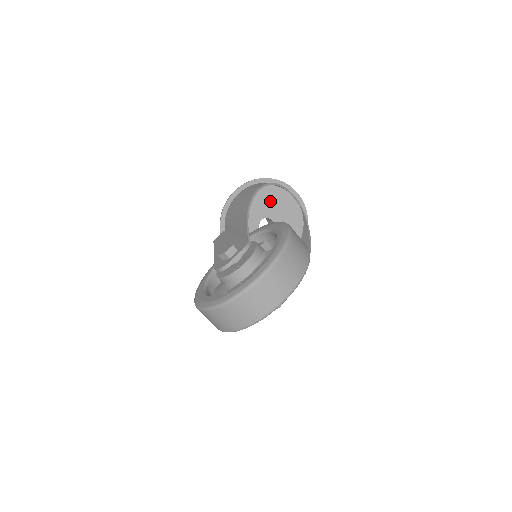
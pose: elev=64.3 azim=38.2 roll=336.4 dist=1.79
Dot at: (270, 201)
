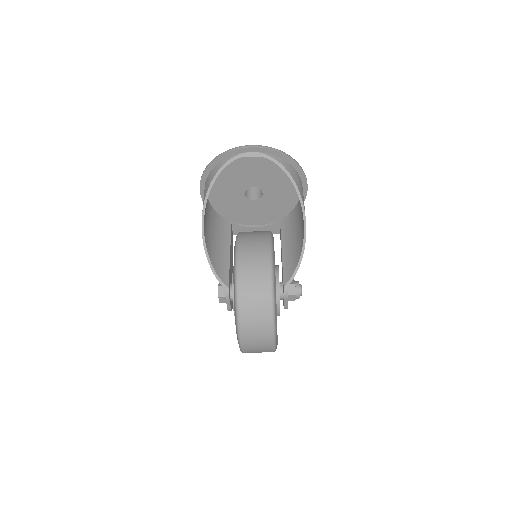
Dot at: (233, 178)
